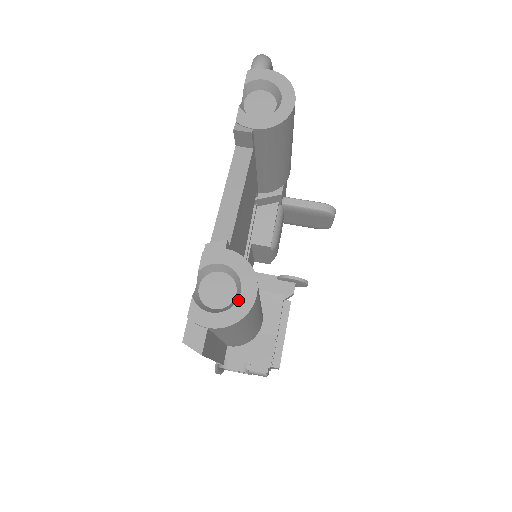
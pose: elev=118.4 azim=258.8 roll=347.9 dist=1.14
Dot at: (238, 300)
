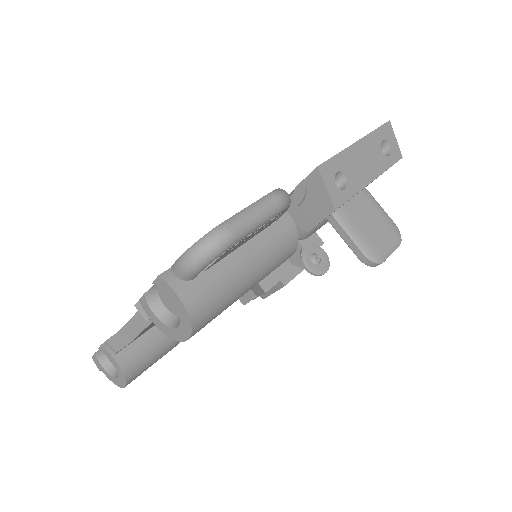
Dot at: (115, 379)
